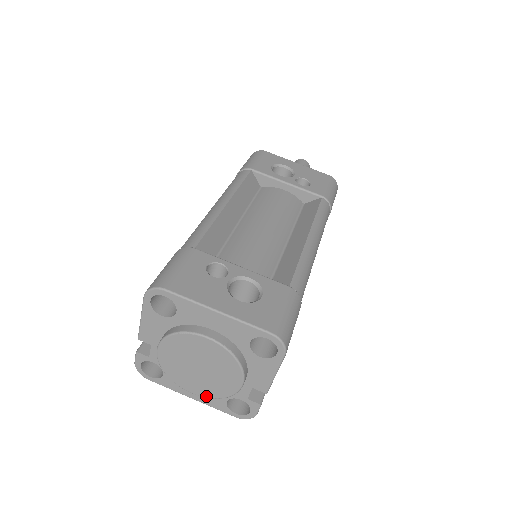
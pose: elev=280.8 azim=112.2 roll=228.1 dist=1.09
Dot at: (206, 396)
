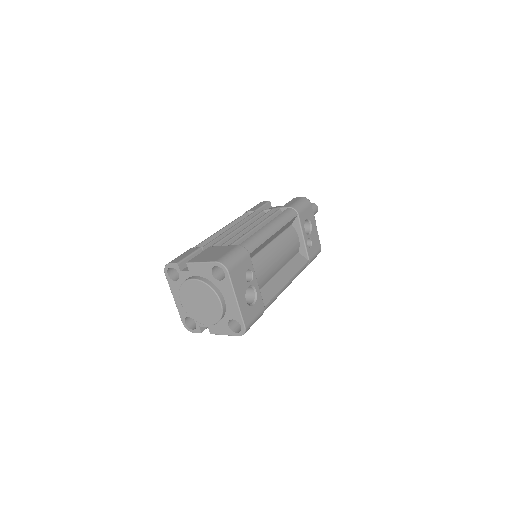
Dot at: (186, 310)
